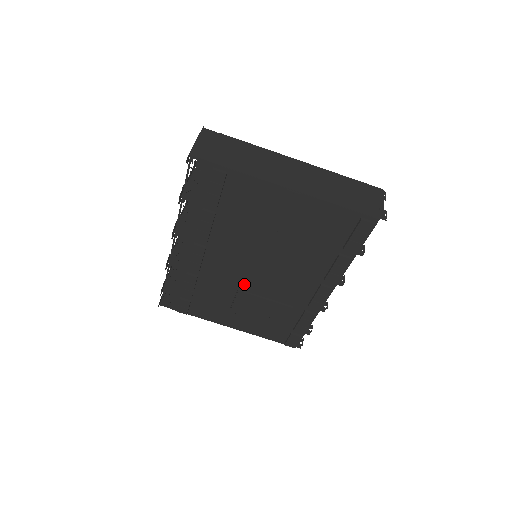
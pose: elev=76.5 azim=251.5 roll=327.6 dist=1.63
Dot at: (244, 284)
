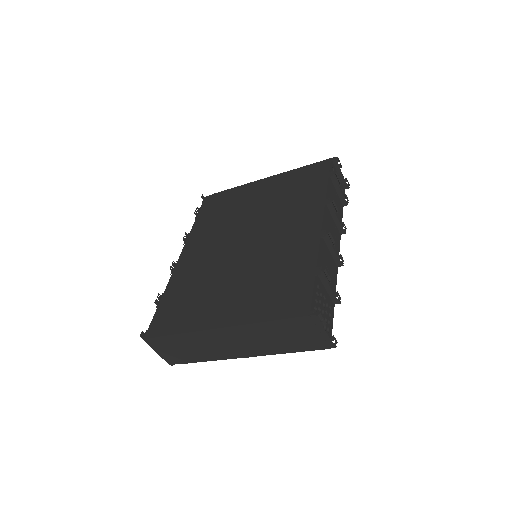
Dot at: occluded
